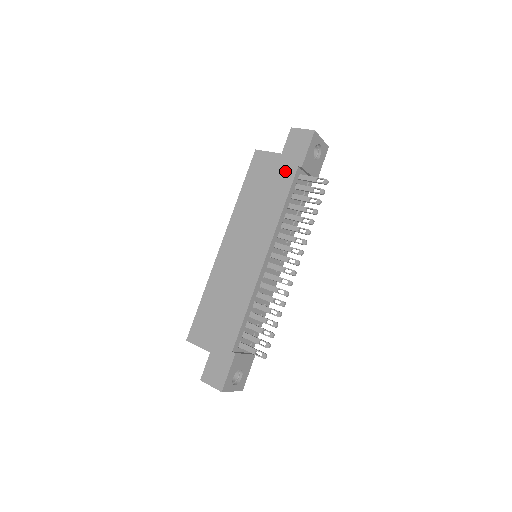
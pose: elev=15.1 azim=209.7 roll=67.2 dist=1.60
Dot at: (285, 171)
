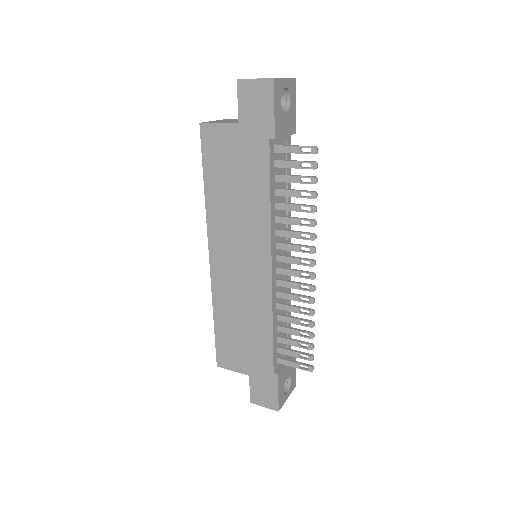
Dot at: (253, 149)
